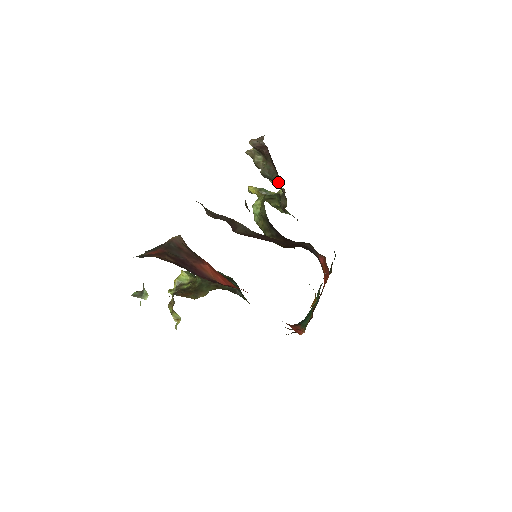
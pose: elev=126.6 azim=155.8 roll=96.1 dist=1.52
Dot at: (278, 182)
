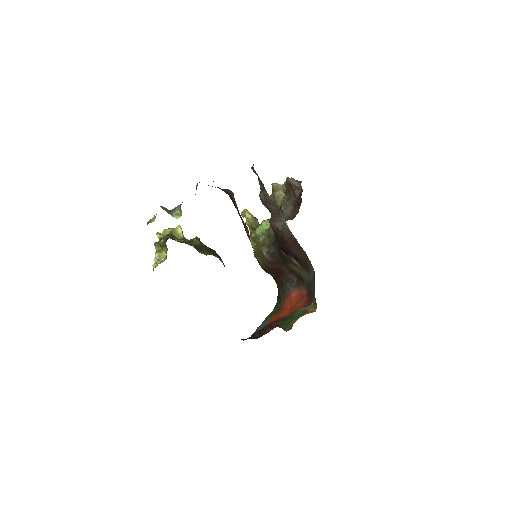
Dot at: (290, 219)
